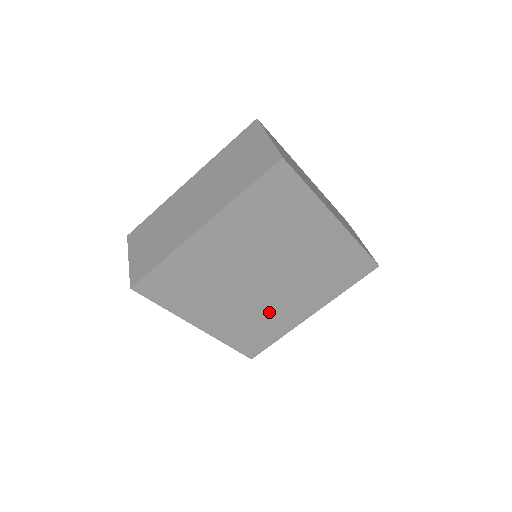
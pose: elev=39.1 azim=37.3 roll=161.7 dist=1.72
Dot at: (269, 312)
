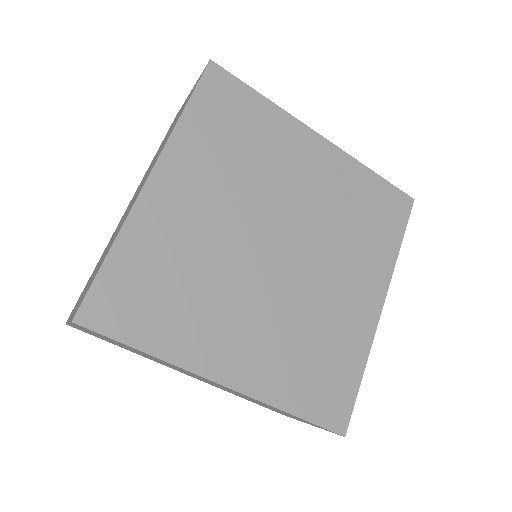
Dot at: (319, 318)
